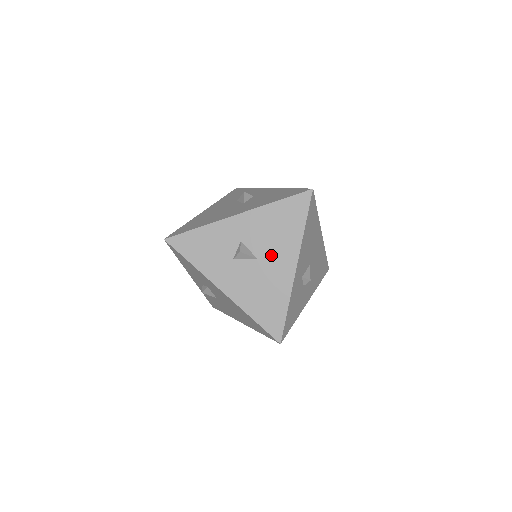
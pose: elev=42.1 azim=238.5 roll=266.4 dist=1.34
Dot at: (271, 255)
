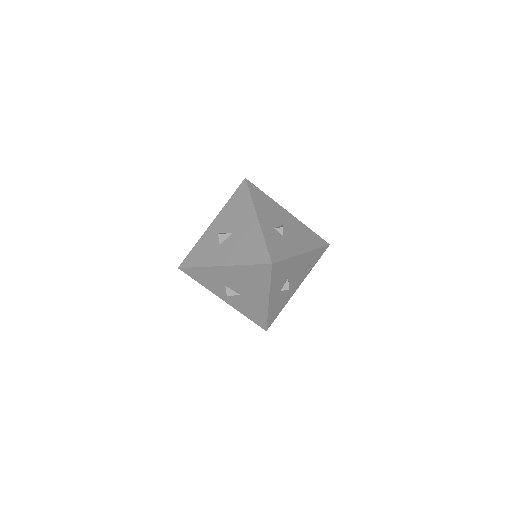
Dot at: (240, 224)
